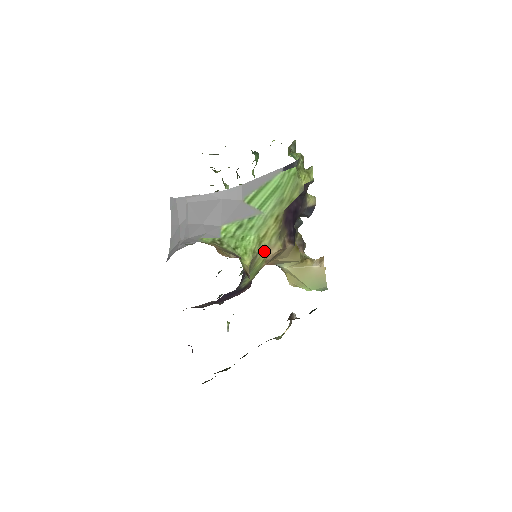
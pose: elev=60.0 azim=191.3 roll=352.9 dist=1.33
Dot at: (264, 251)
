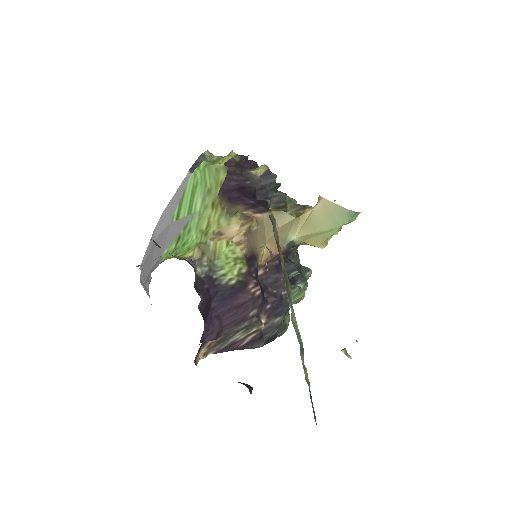
Dot at: (218, 236)
